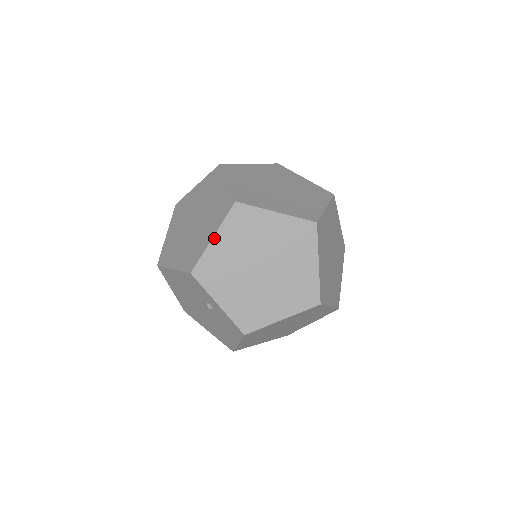
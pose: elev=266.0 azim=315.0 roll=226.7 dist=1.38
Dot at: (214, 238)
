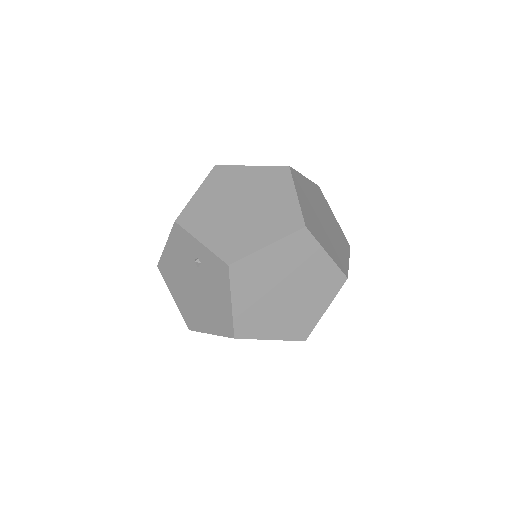
Dot at: (197, 192)
